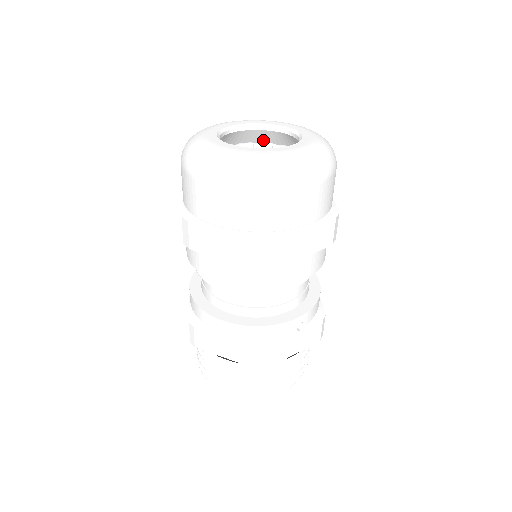
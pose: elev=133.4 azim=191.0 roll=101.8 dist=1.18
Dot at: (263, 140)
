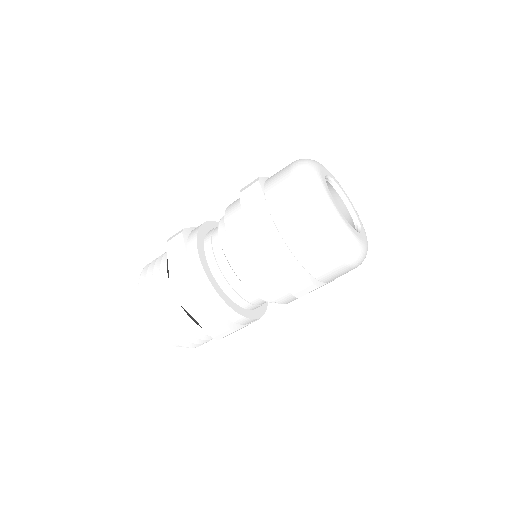
Dot at: occluded
